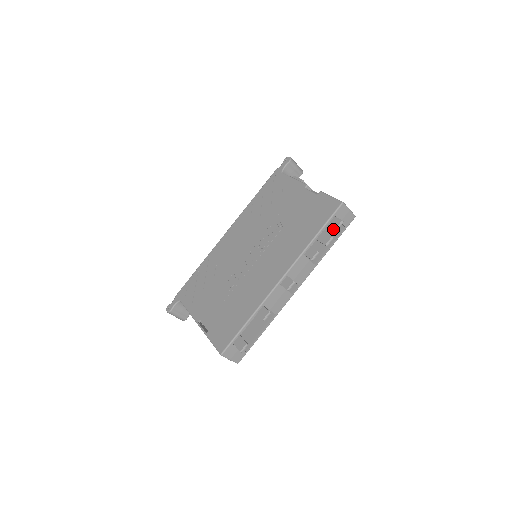
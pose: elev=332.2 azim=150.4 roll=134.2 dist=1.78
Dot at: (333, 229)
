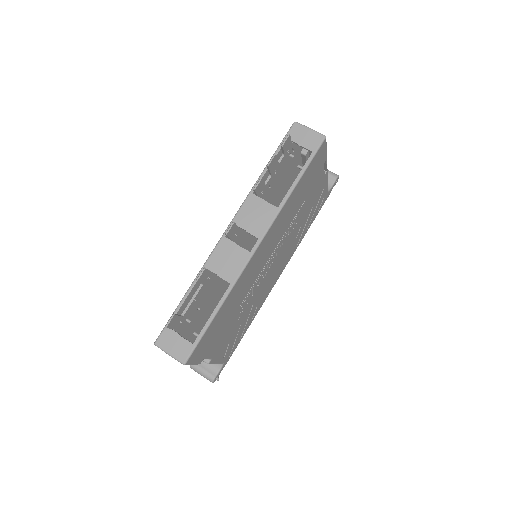
Dot at: occluded
